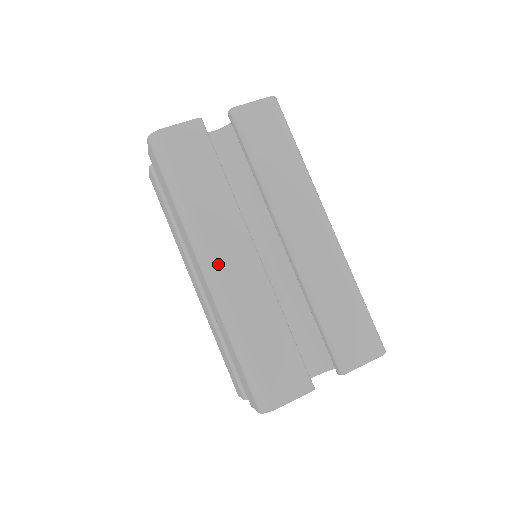
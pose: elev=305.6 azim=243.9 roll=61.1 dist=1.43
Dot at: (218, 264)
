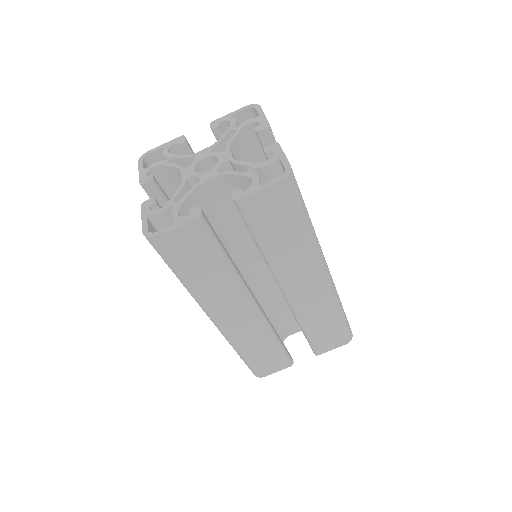
Dot at: (223, 320)
